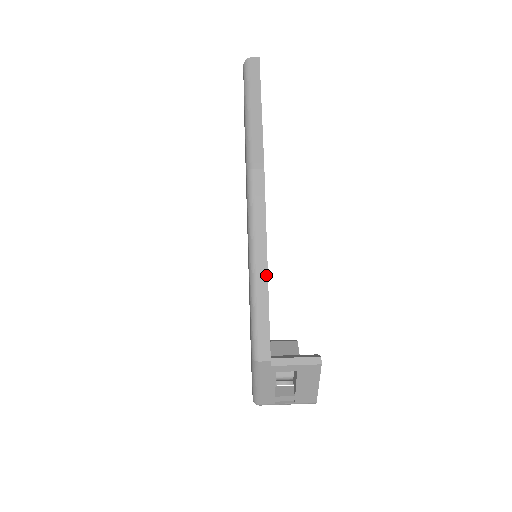
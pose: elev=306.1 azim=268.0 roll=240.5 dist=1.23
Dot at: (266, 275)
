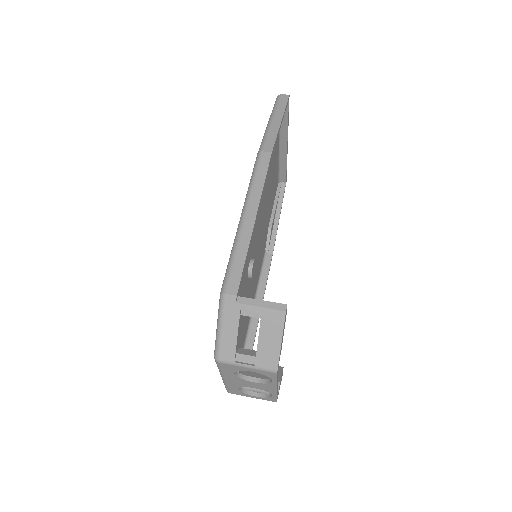
Dot at: (252, 226)
